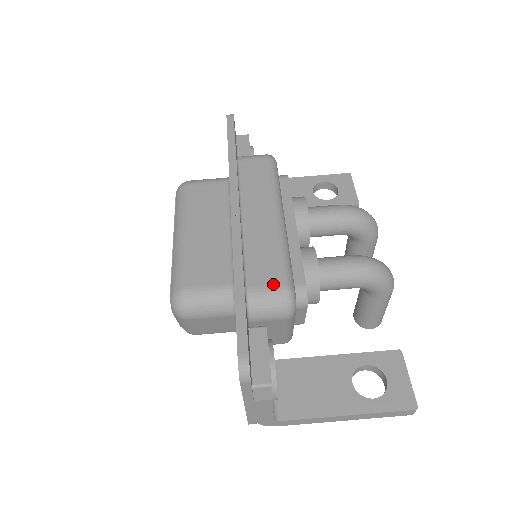
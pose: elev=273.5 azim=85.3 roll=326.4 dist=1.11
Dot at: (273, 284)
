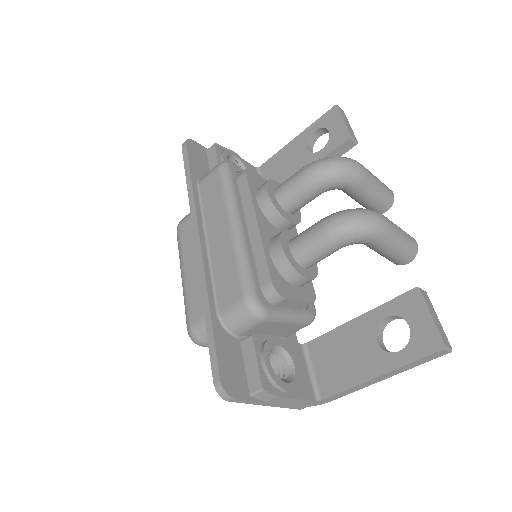
Dot at: (235, 299)
